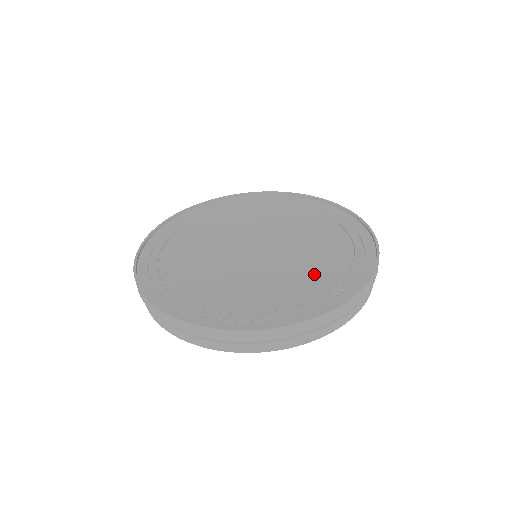
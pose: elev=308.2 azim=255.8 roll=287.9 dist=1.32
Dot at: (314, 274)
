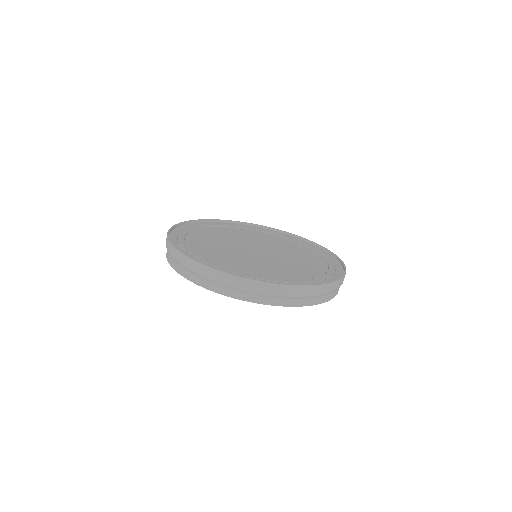
Dot at: (285, 271)
